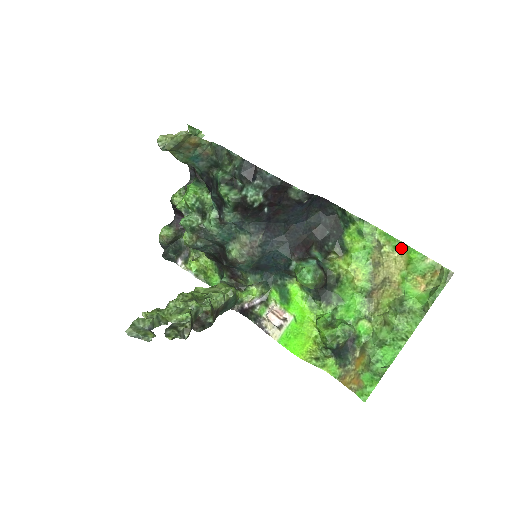
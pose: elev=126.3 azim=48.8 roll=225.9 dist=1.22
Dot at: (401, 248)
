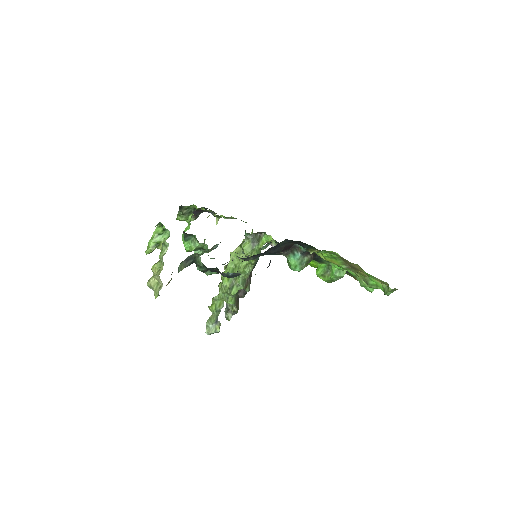
Dot at: (358, 265)
